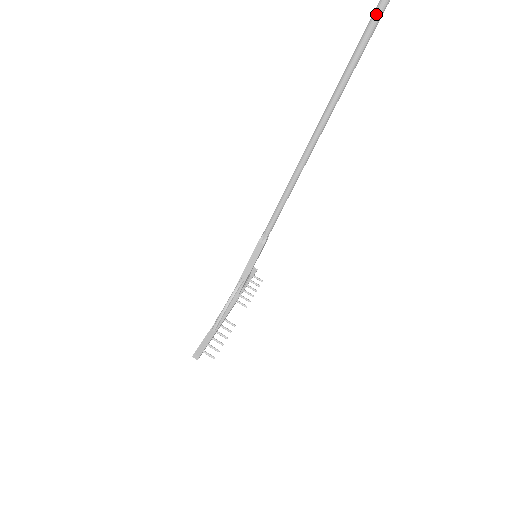
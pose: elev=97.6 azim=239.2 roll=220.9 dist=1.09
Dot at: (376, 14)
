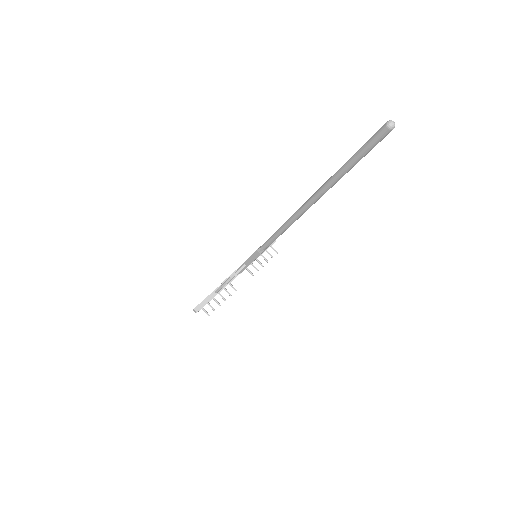
Dot at: (351, 161)
